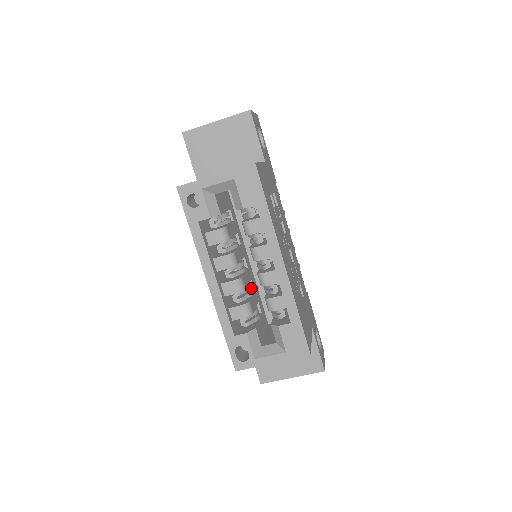
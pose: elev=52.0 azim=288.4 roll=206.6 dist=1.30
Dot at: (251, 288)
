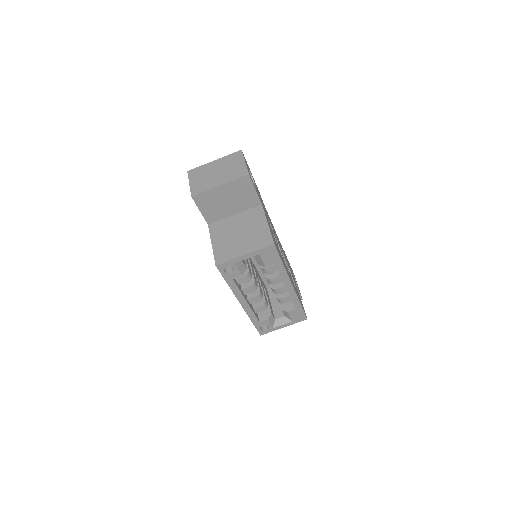
Dot at: occluded
